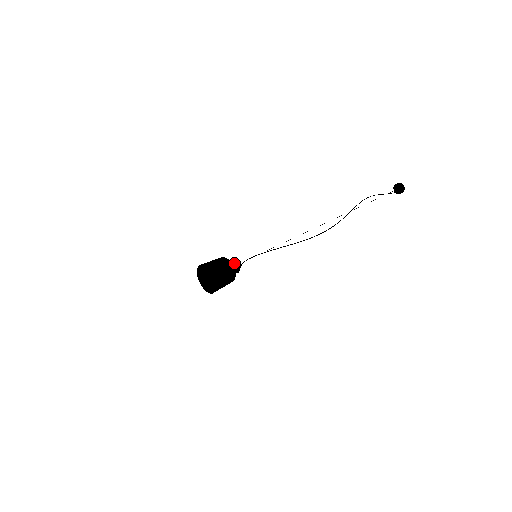
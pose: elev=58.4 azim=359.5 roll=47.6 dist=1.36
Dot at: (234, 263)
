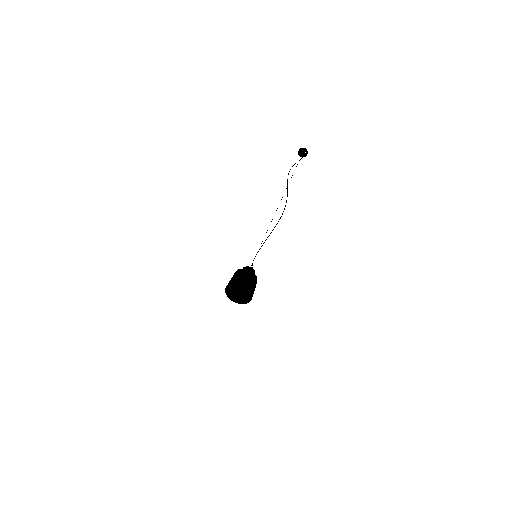
Dot at: occluded
